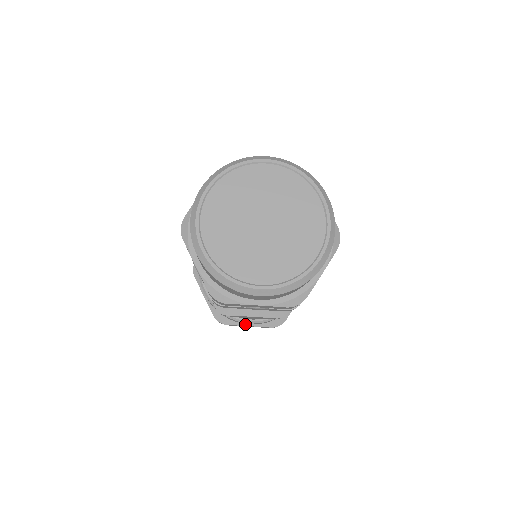
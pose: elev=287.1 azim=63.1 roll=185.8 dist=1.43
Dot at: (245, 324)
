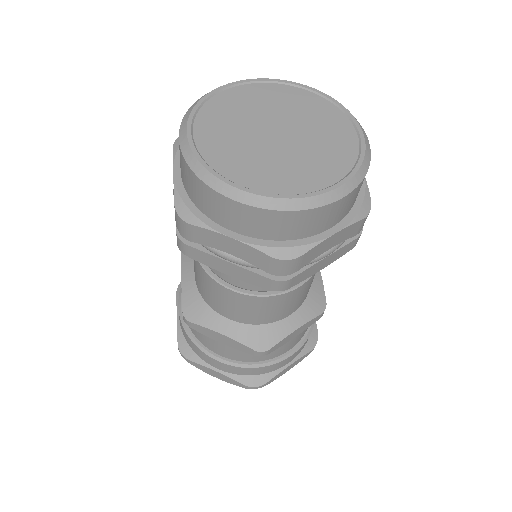
Dot at: (284, 366)
